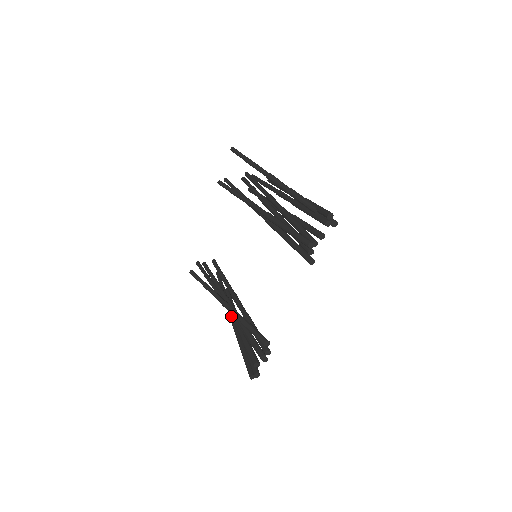
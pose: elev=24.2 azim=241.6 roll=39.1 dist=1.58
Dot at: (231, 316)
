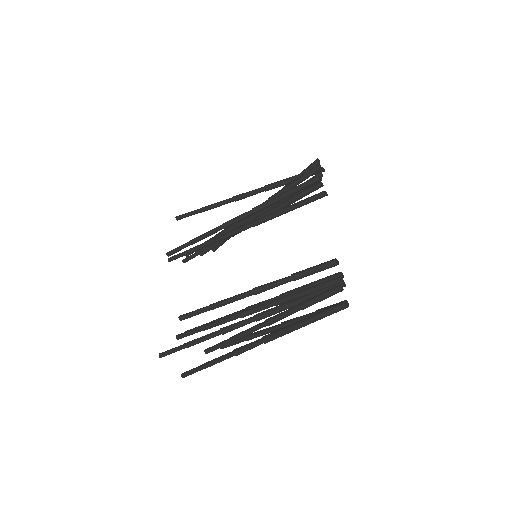
Dot at: (263, 314)
